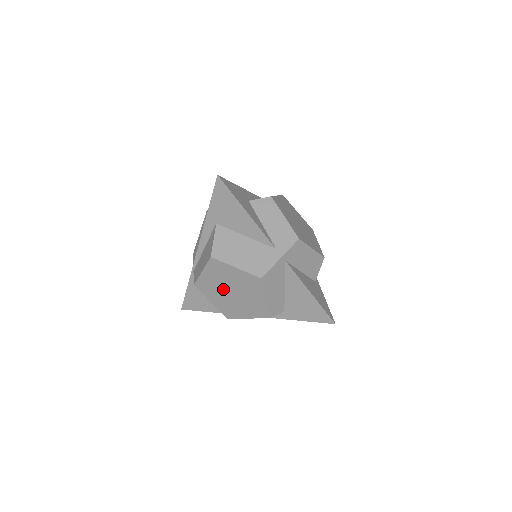
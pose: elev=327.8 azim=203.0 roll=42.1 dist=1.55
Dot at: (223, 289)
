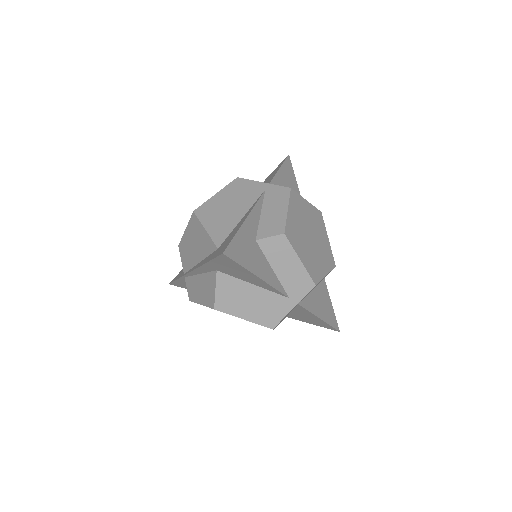
Dot at: occluded
